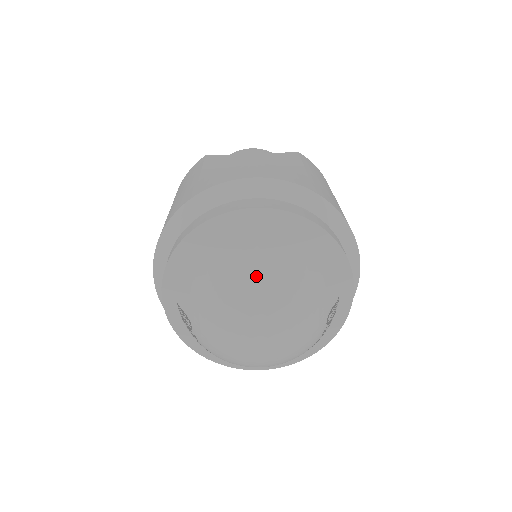
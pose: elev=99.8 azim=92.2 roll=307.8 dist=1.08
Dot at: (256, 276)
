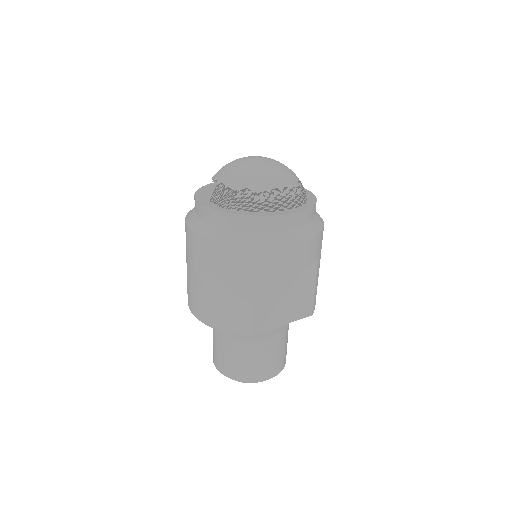
Dot at: occluded
